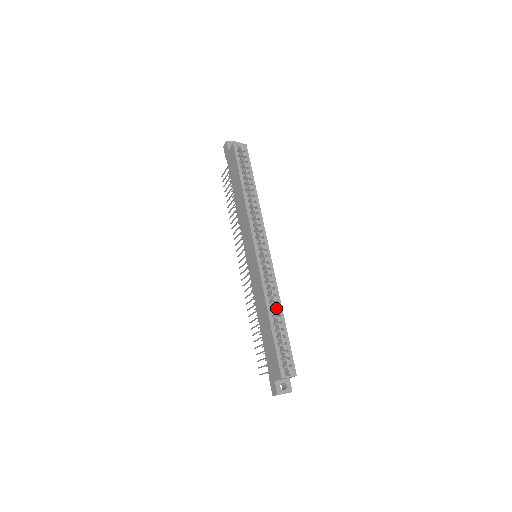
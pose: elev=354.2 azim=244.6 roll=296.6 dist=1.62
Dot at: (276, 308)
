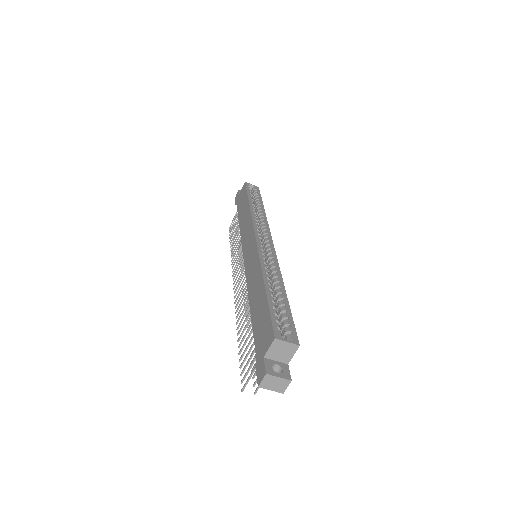
Dot at: occluded
